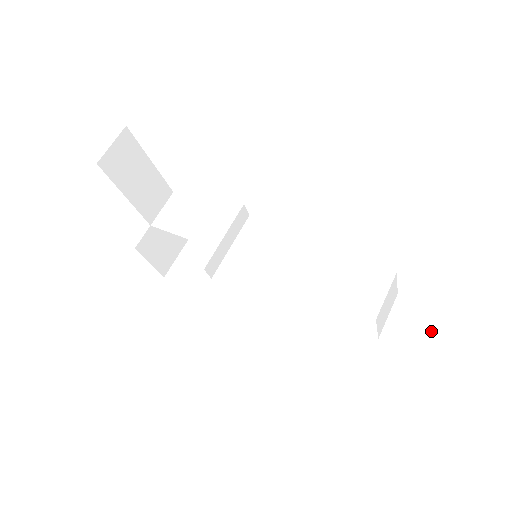
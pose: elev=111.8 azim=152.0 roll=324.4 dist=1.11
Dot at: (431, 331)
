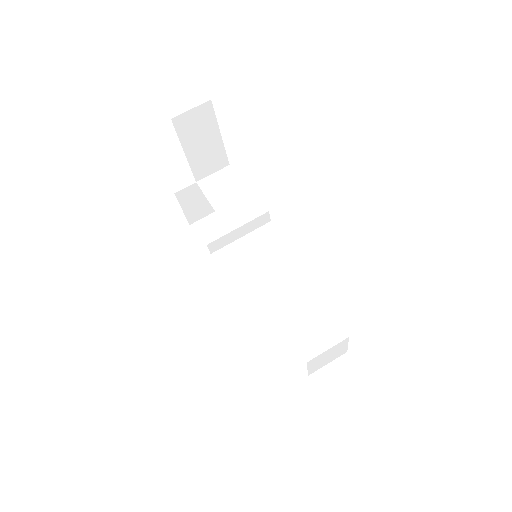
Dot at: (350, 396)
